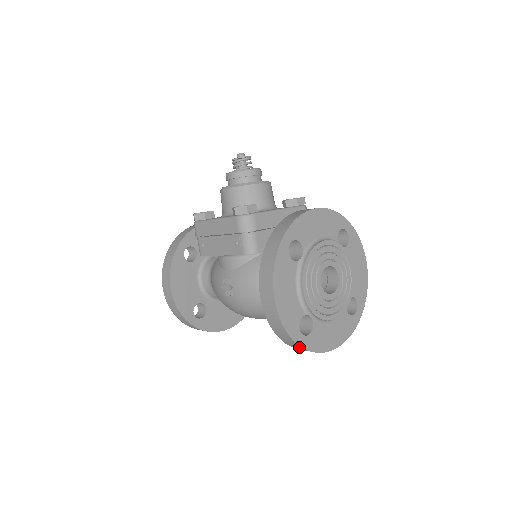
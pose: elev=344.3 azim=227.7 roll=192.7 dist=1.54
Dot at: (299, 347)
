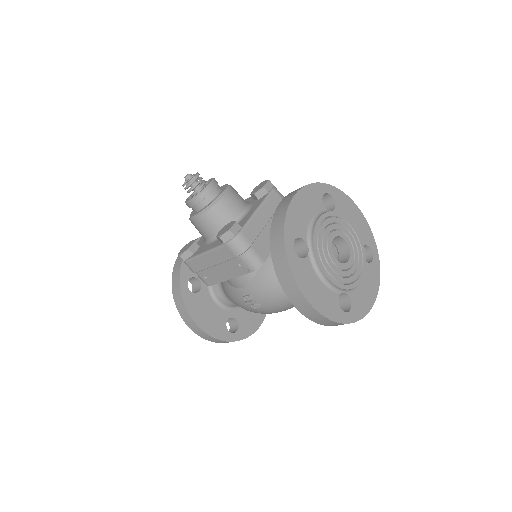
Dot at: occluded
